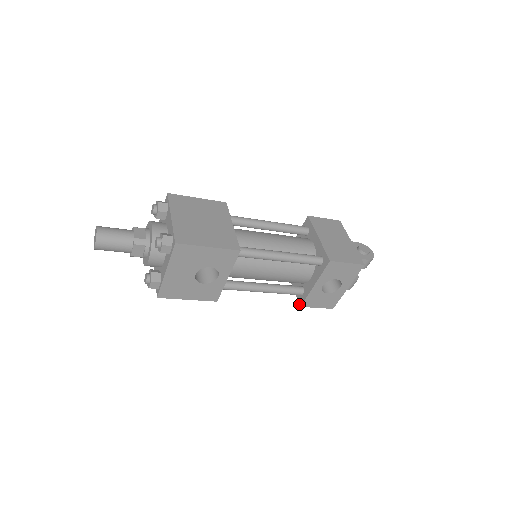
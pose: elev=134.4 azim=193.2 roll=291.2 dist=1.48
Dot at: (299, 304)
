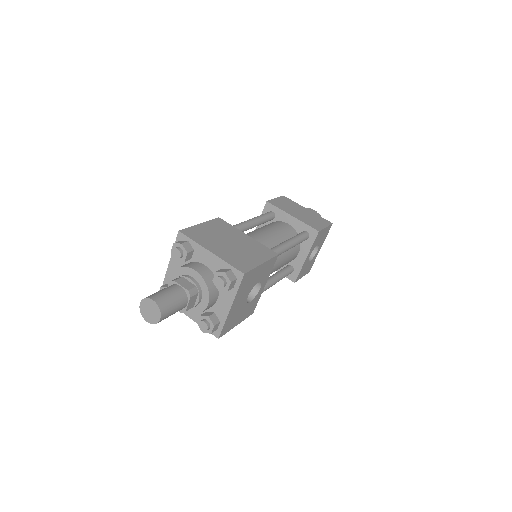
Dot at: (292, 281)
